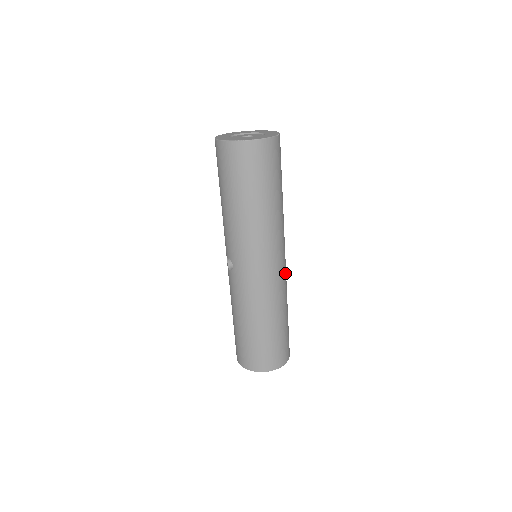
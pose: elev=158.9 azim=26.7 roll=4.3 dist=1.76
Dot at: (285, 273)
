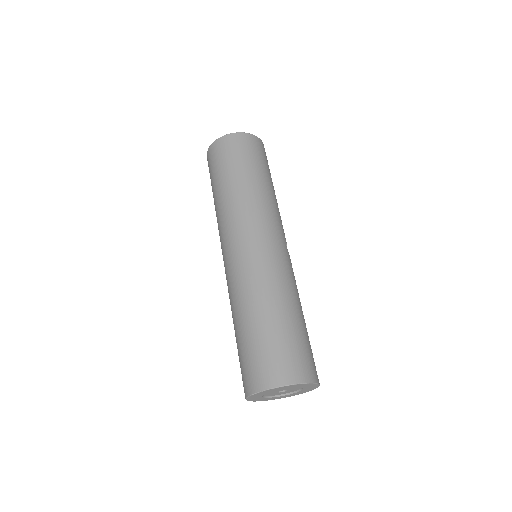
Dot at: (281, 259)
